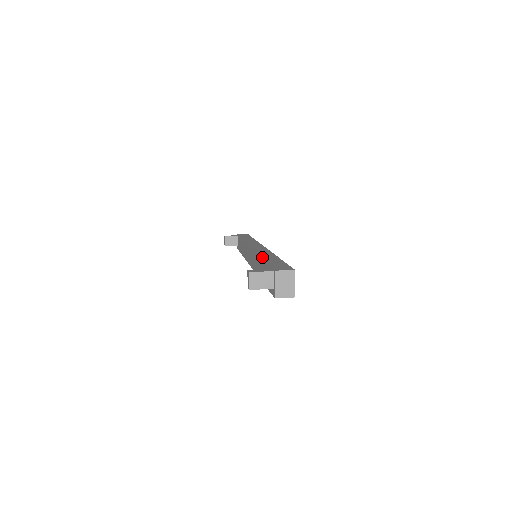
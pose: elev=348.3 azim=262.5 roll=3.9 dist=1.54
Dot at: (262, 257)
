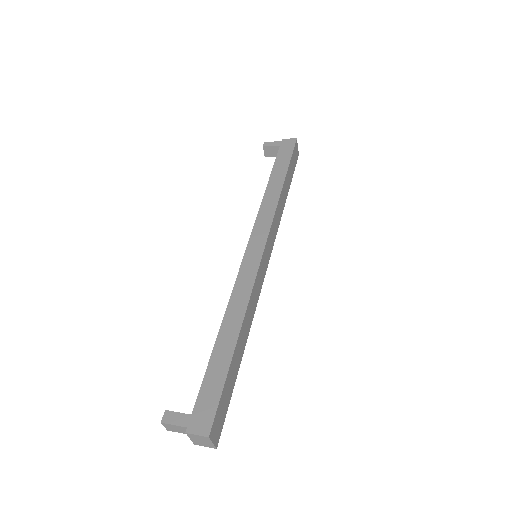
Dot at: (219, 335)
